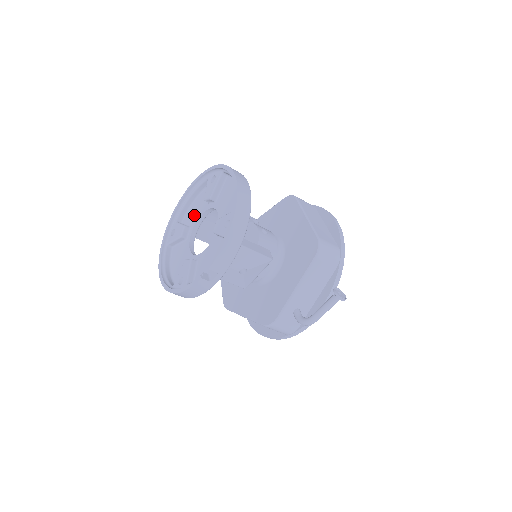
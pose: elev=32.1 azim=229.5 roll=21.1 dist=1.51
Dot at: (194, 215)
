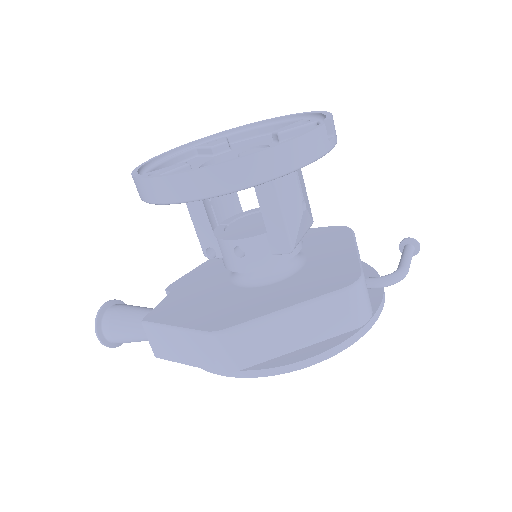
Dot at: occluded
